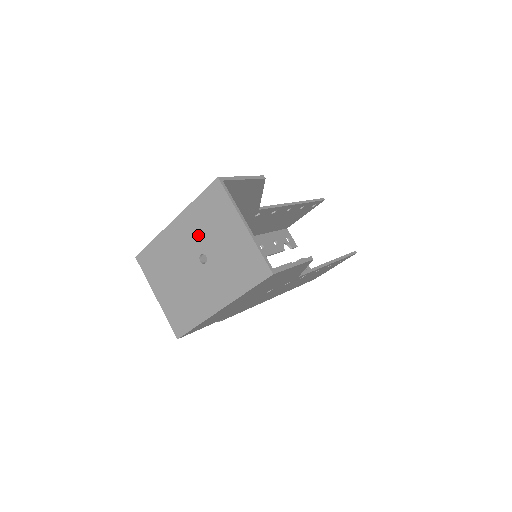
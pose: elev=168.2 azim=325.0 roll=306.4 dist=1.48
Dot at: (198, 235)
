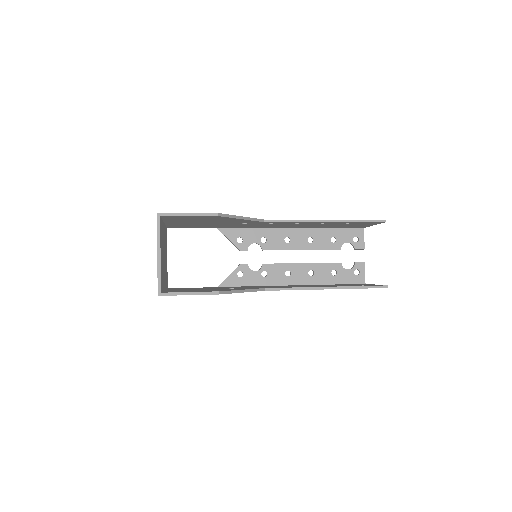
Dot at: occluded
